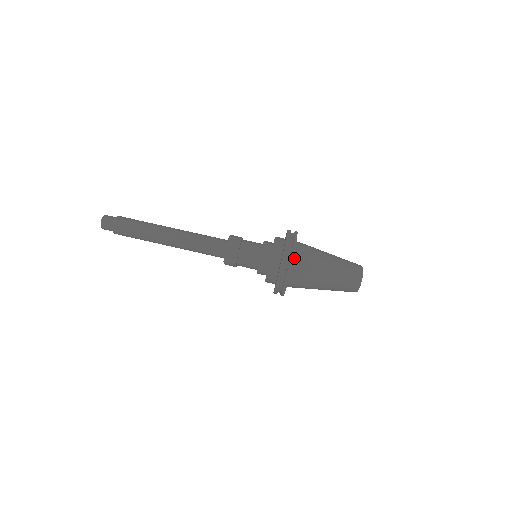
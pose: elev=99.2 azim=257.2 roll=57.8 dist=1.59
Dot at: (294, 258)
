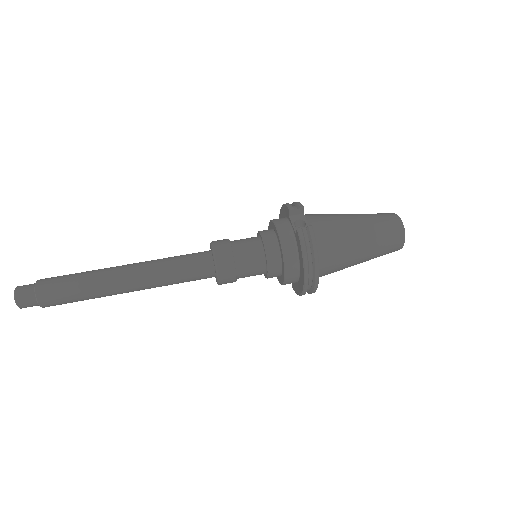
Dot at: occluded
